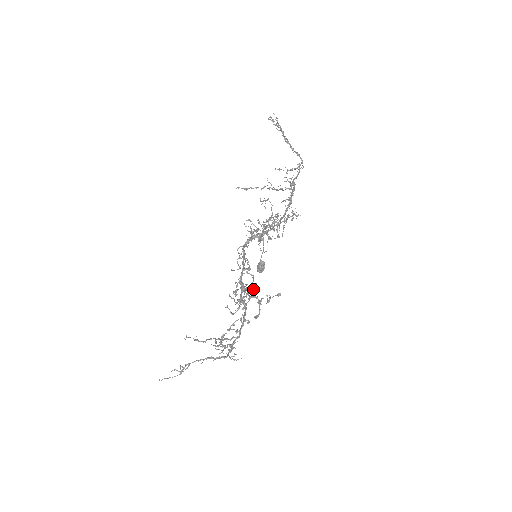
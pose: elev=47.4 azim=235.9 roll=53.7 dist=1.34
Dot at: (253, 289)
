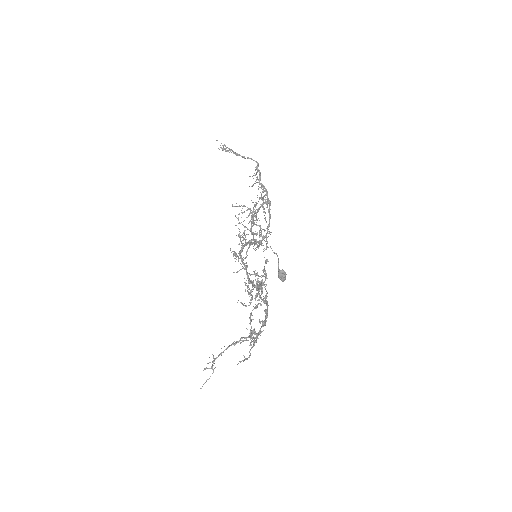
Dot at: occluded
